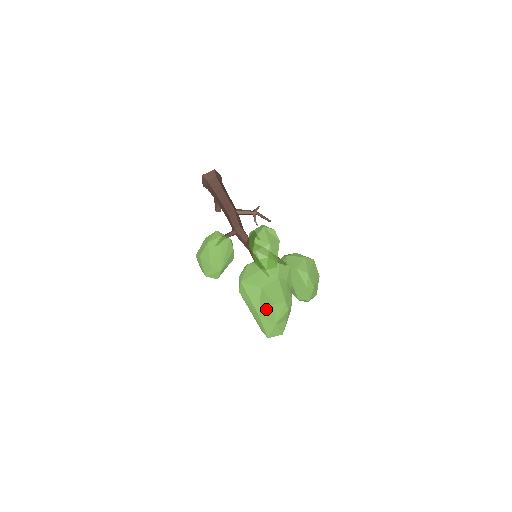
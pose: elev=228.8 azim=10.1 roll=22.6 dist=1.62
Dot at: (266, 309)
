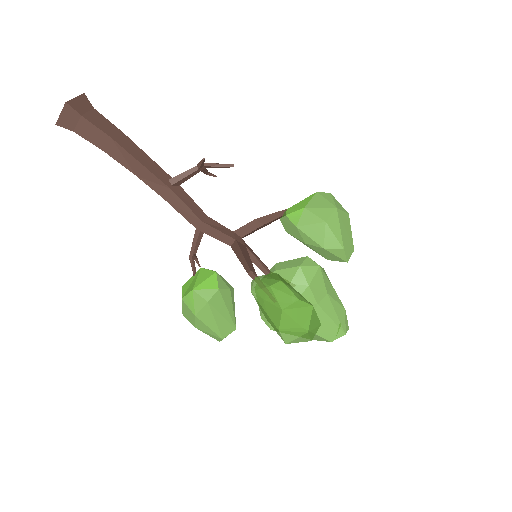
Dot at: occluded
